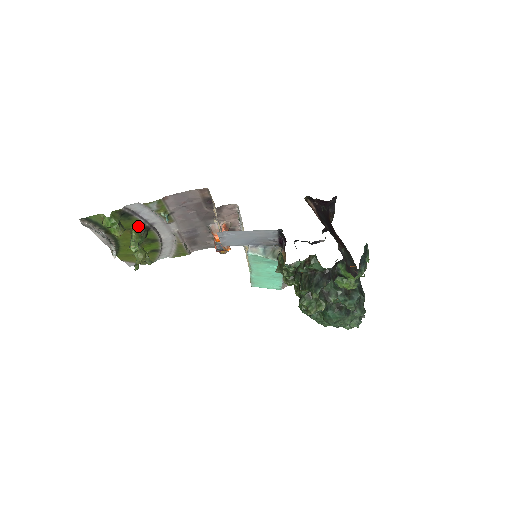
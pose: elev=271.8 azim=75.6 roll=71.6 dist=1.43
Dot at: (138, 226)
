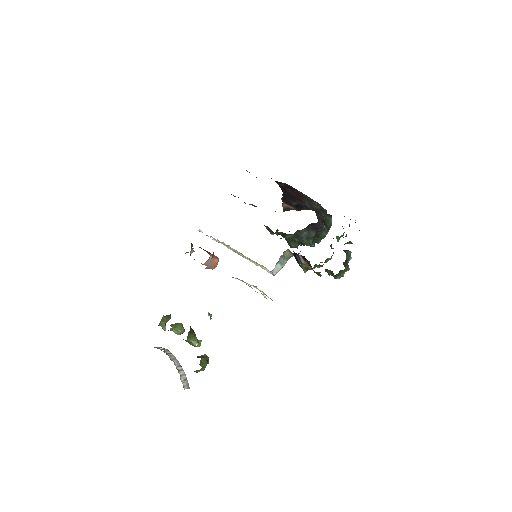
Dot at: (188, 335)
